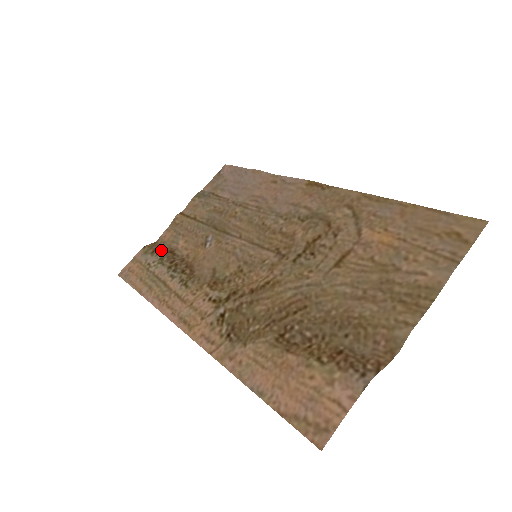
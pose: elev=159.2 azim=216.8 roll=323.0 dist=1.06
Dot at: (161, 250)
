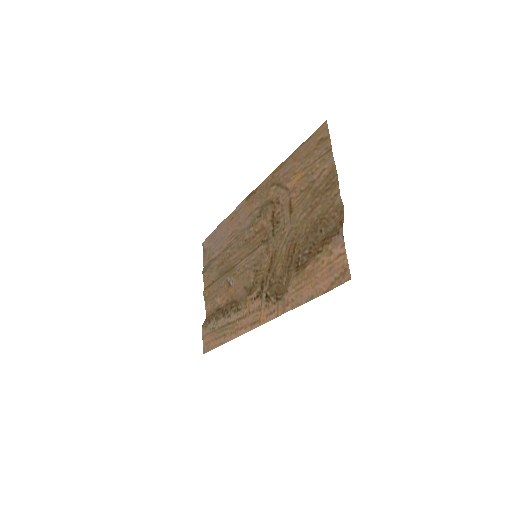
Dot at: (212, 315)
